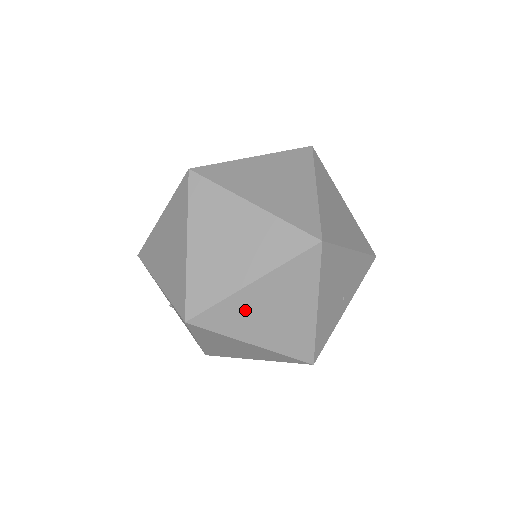
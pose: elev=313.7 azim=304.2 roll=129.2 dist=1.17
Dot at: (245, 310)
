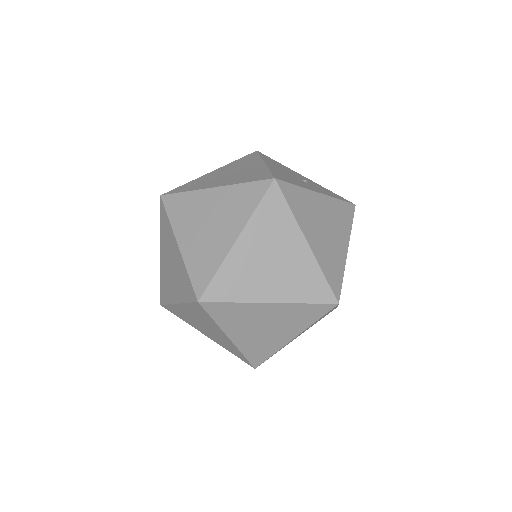
Dot at: occluded
